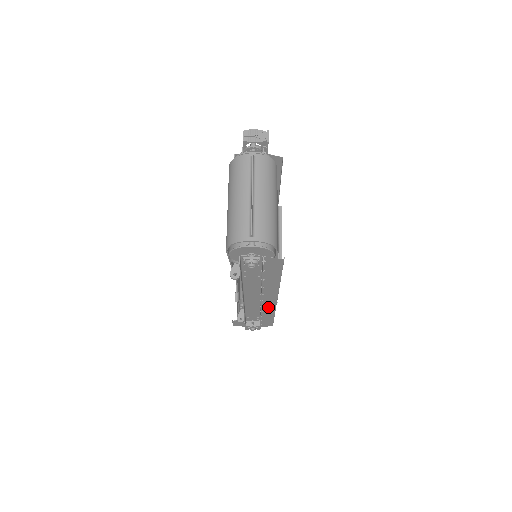
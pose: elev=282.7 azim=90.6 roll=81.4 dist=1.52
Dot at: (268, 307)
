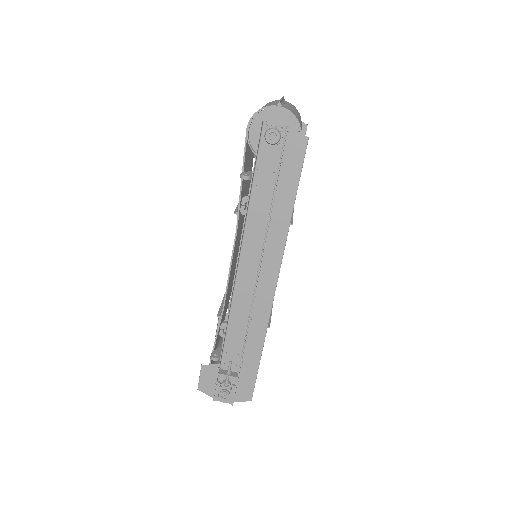
Dot at: (260, 312)
